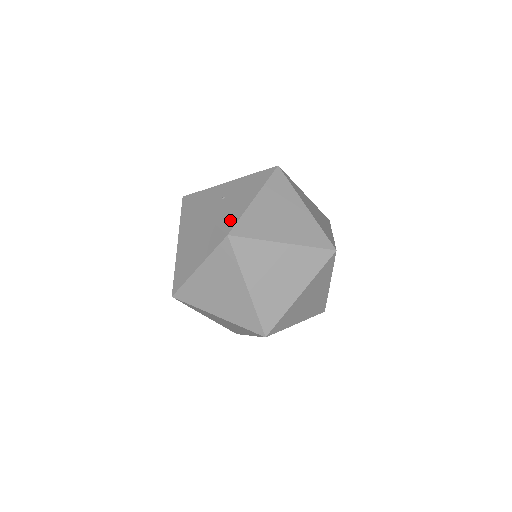
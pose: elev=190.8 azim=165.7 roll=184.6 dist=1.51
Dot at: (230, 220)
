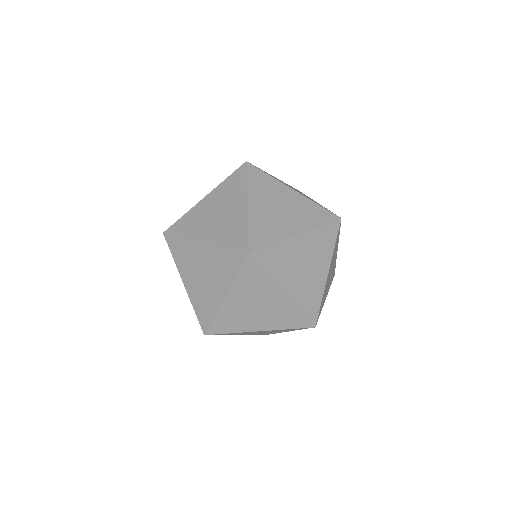
Dot at: occluded
